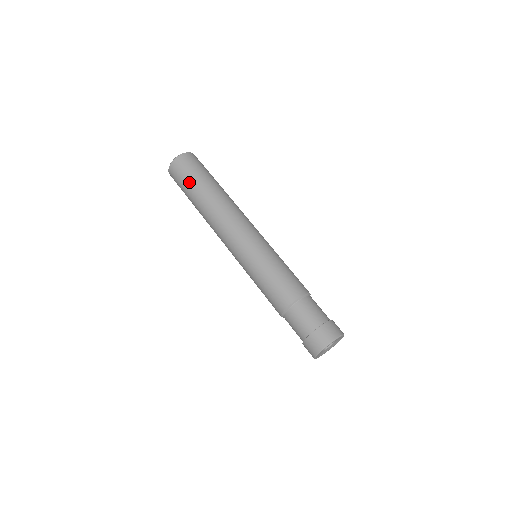
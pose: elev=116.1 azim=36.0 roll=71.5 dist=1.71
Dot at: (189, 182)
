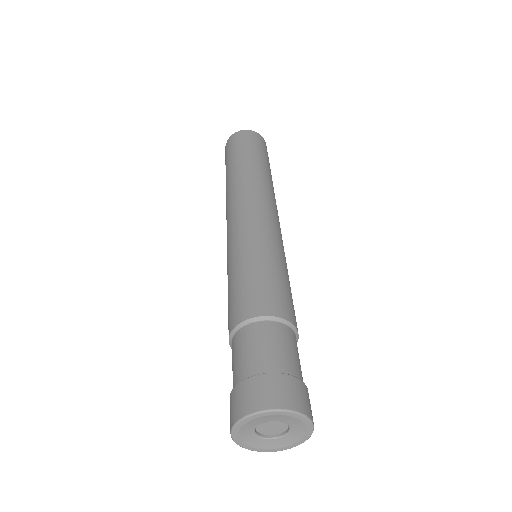
Dot at: (243, 149)
